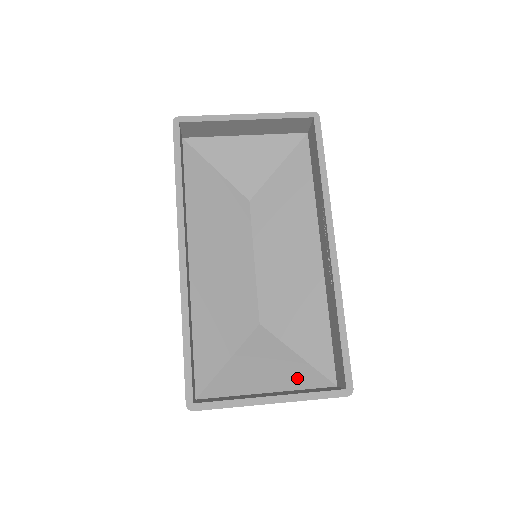
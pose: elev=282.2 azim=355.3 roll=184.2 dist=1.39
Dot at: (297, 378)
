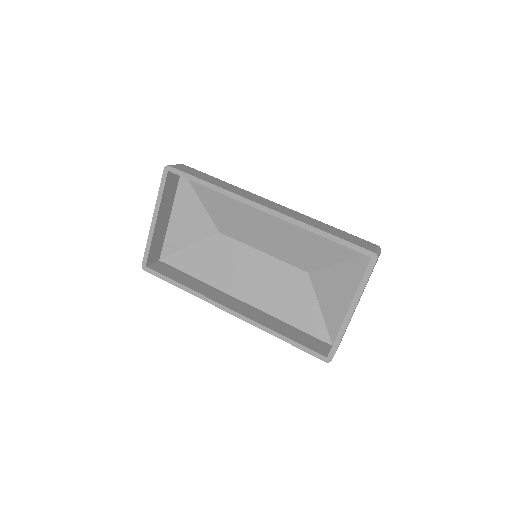
Dot at: (355, 274)
